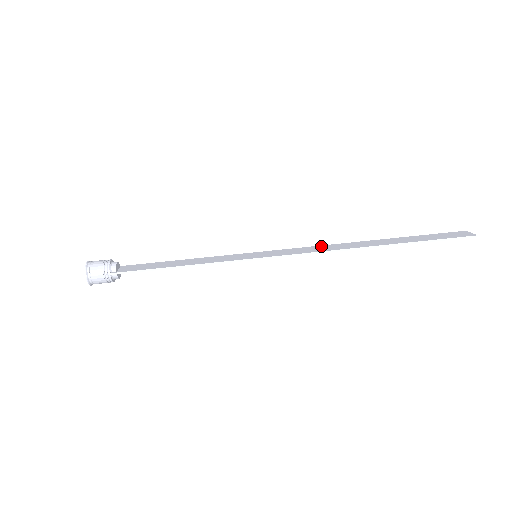
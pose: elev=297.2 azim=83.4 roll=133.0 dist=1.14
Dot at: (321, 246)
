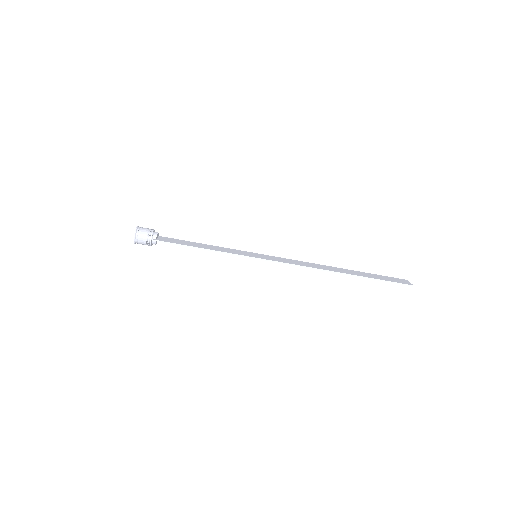
Dot at: (303, 262)
